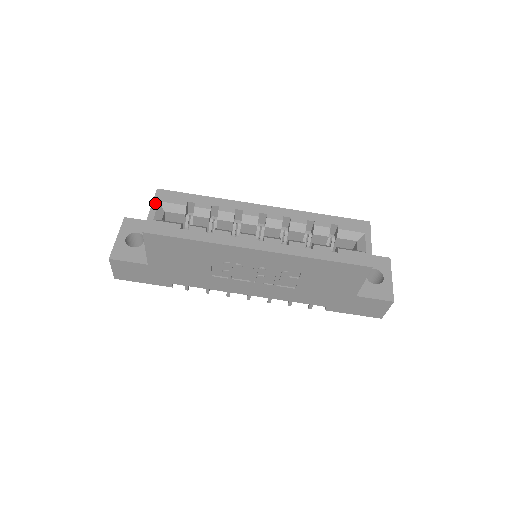
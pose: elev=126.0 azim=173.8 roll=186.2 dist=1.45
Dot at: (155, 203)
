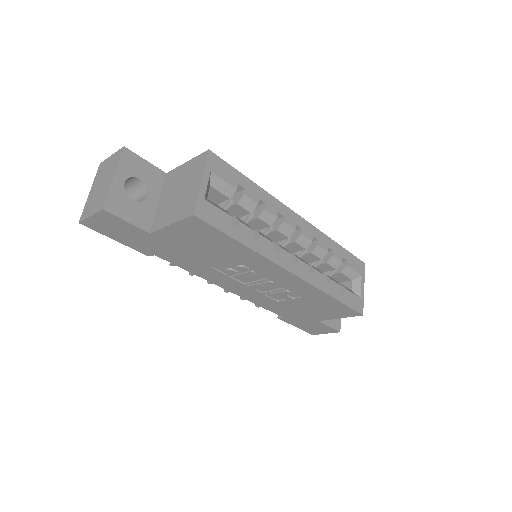
Dot at: (207, 172)
